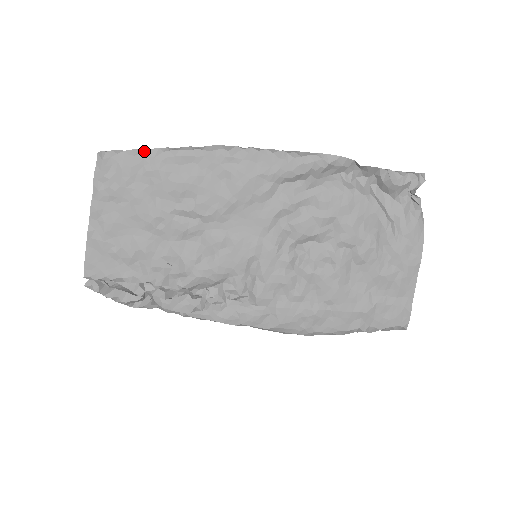
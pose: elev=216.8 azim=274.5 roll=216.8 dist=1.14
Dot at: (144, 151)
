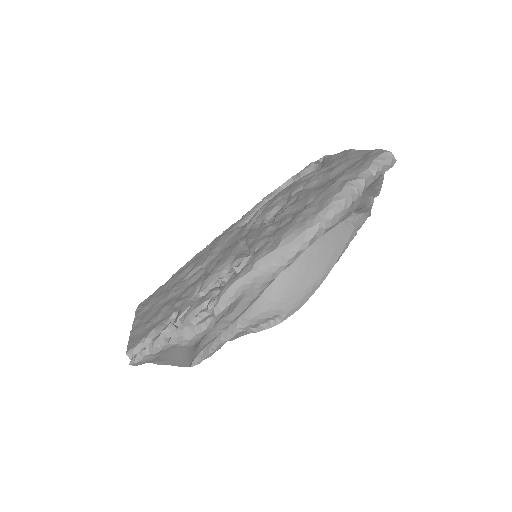
Dot at: occluded
